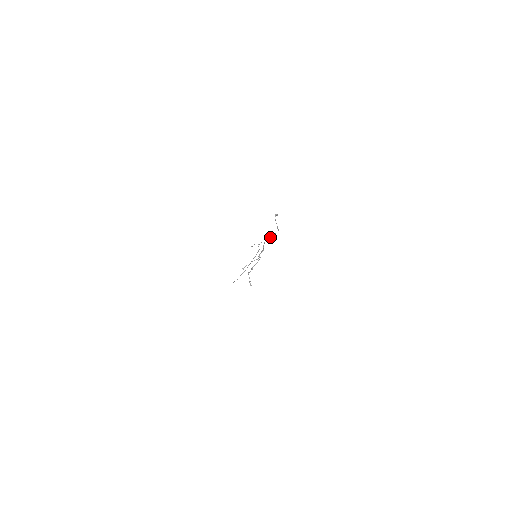
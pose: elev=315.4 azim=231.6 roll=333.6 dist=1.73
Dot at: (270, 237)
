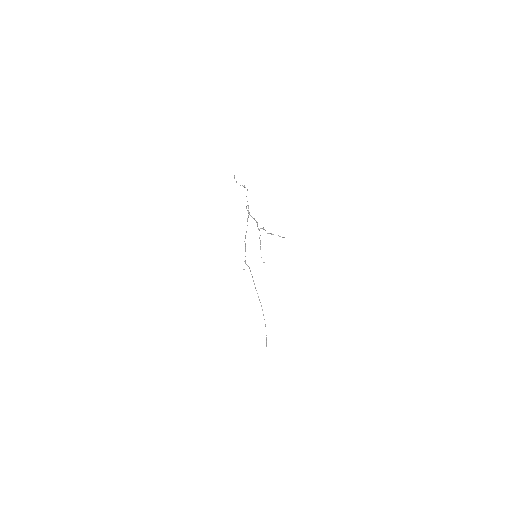
Dot at: (248, 208)
